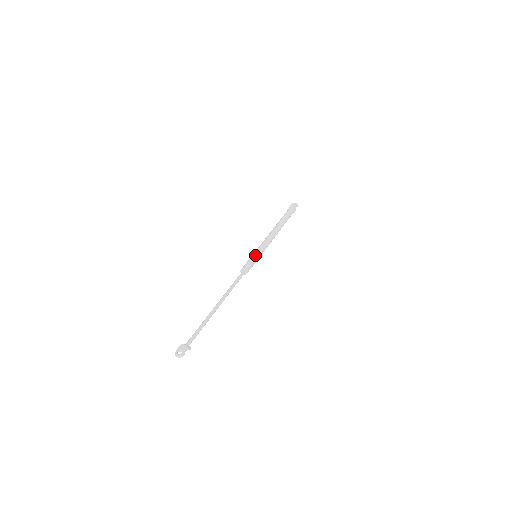
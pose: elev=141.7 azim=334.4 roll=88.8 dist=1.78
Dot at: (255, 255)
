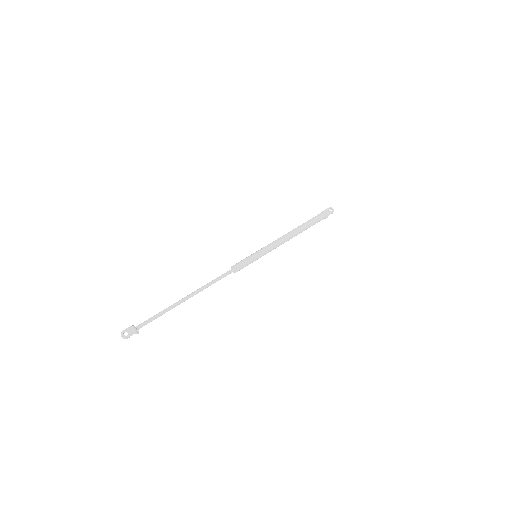
Dot at: (255, 256)
